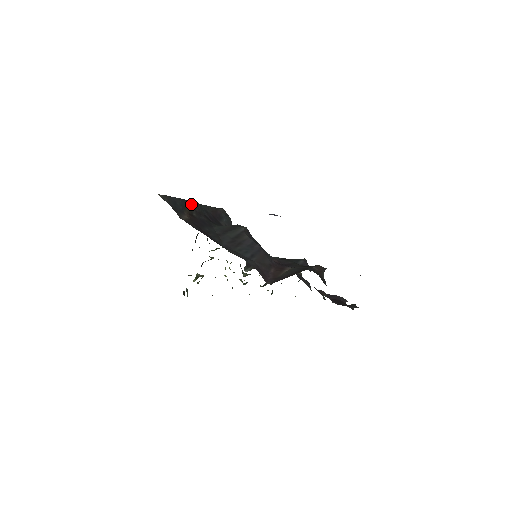
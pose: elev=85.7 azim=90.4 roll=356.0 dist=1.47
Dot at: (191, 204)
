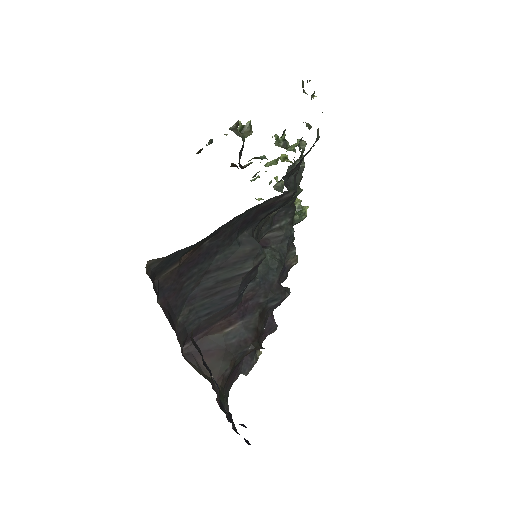
Dot at: (218, 230)
